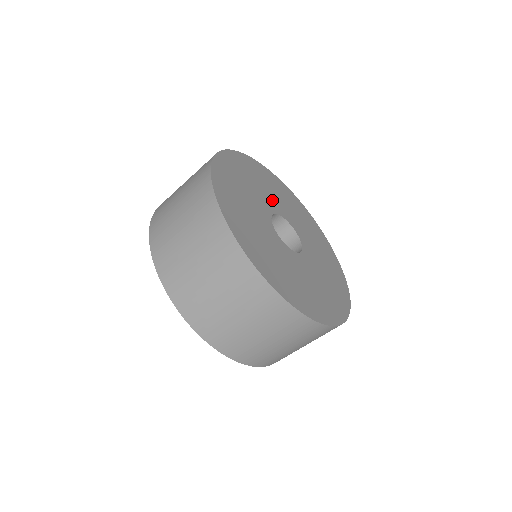
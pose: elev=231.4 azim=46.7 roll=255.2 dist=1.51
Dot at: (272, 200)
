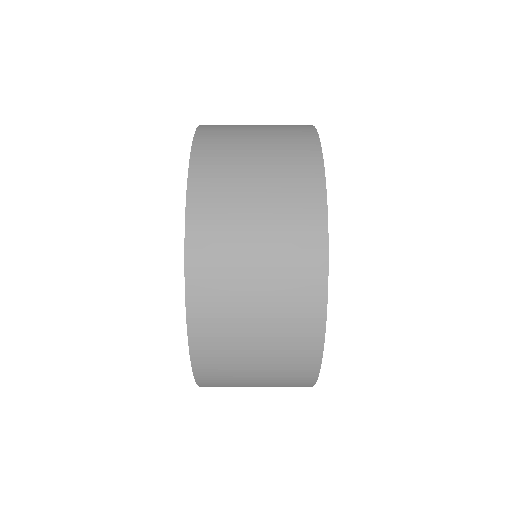
Dot at: occluded
